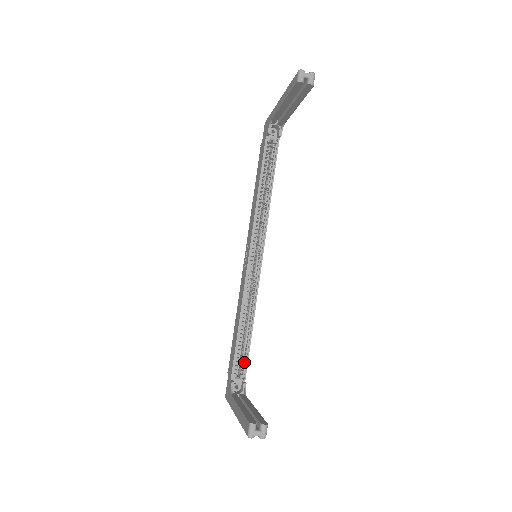
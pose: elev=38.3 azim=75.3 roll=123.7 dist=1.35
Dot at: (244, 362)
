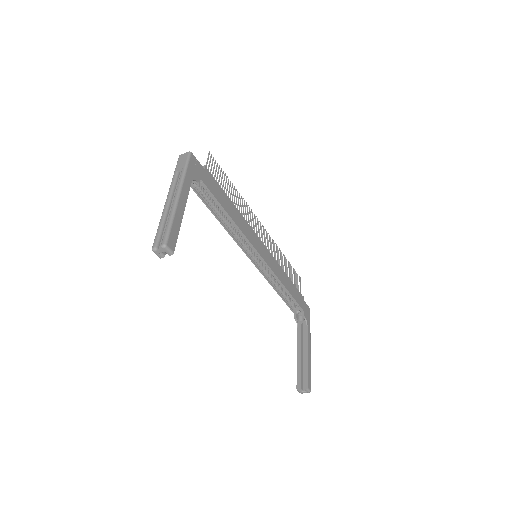
Dot at: (296, 303)
